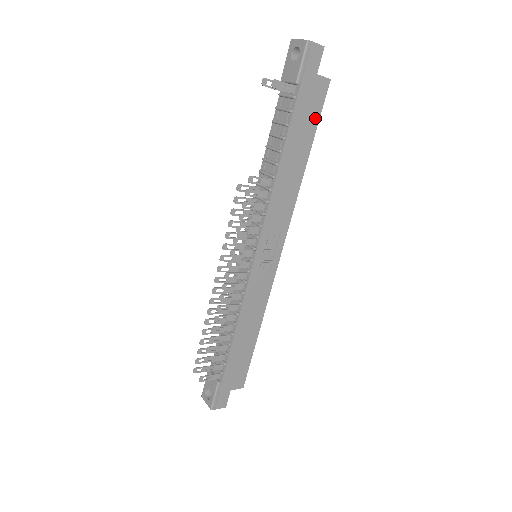
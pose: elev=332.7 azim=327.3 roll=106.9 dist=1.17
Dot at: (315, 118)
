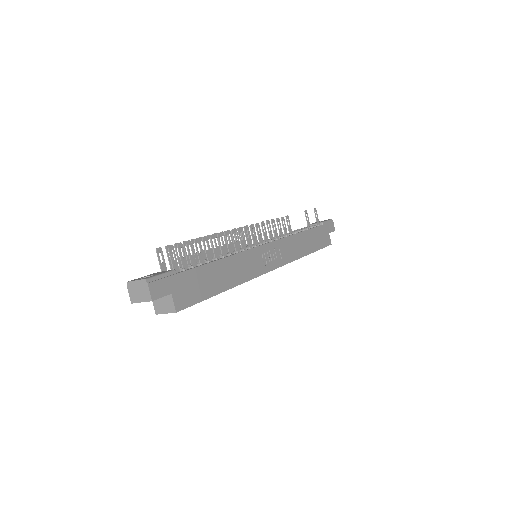
Dot at: (320, 245)
